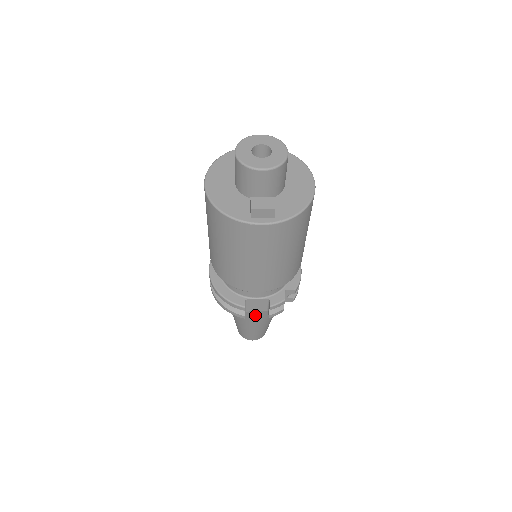
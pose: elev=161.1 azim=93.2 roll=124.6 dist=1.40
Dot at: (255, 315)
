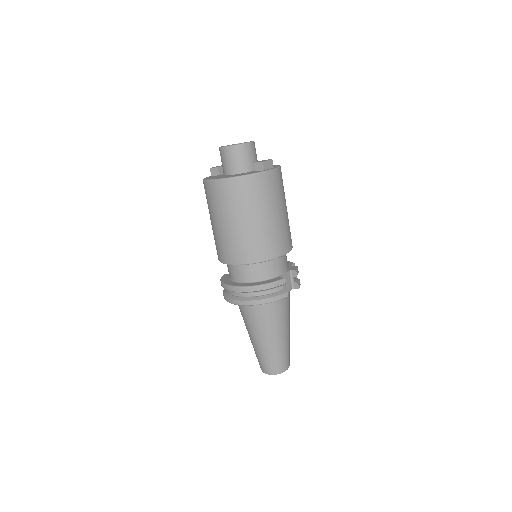
Dot at: (285, 308)
